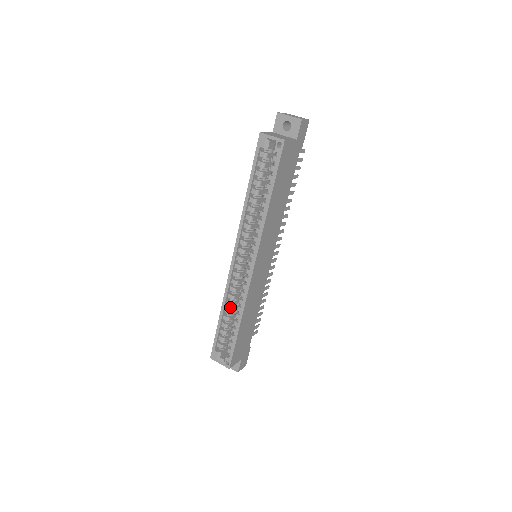
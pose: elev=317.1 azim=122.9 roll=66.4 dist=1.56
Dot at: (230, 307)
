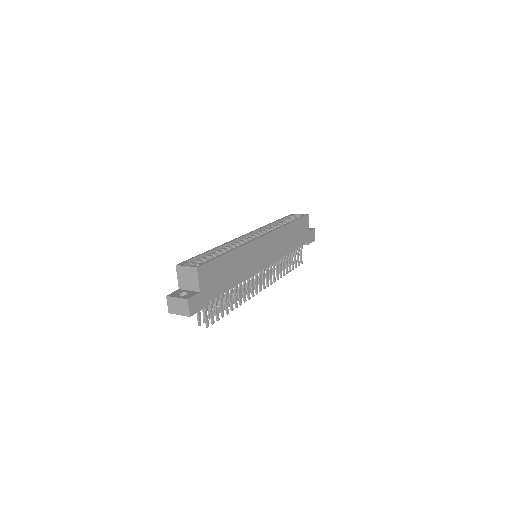
Dot at: (222, 253)
